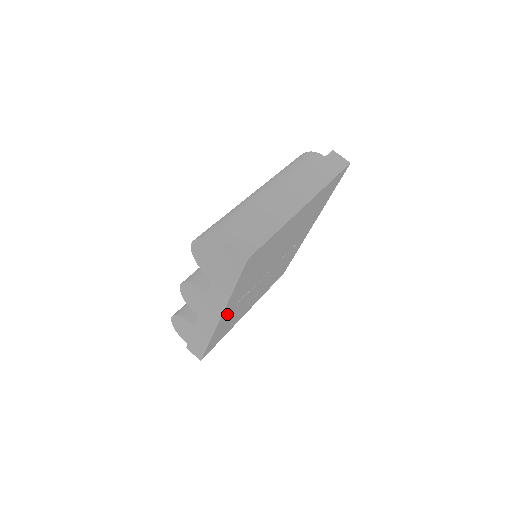
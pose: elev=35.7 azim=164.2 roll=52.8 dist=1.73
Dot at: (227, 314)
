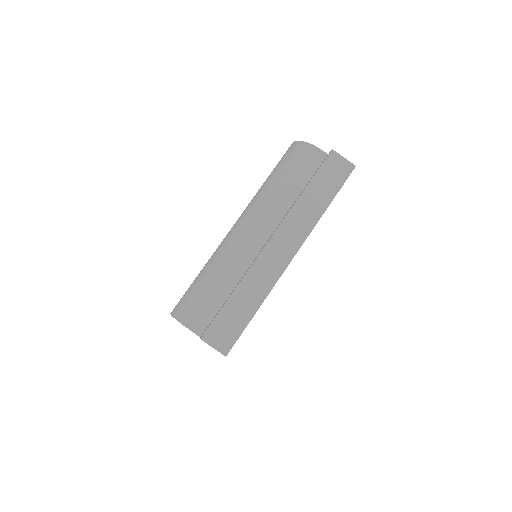
Dot at: occluded
